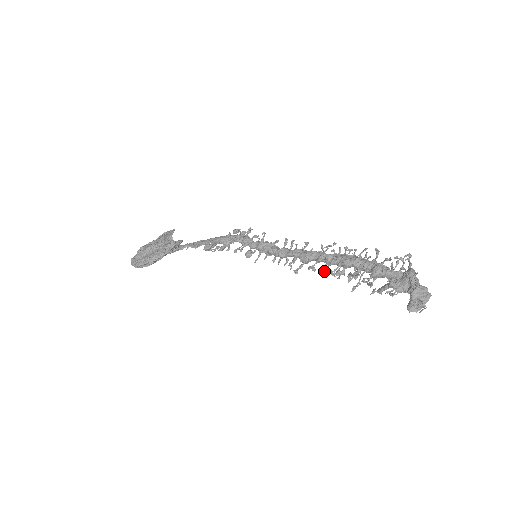
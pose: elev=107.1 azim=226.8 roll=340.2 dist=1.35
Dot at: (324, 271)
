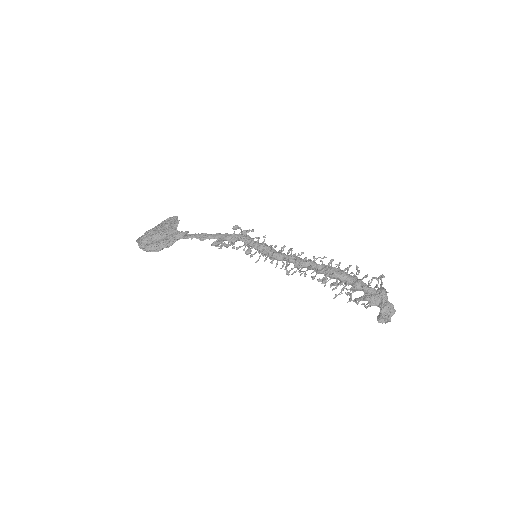
Dot at: (313, 278)
